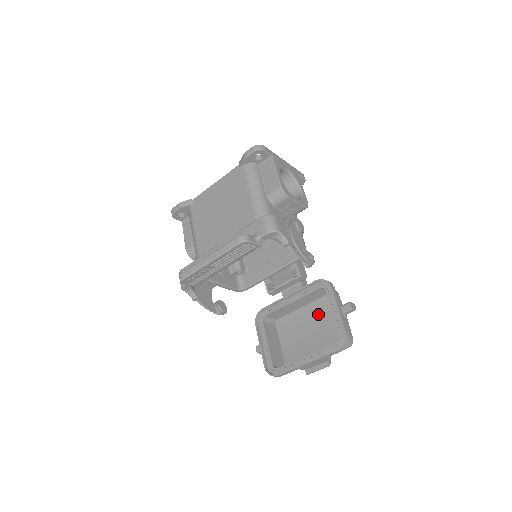
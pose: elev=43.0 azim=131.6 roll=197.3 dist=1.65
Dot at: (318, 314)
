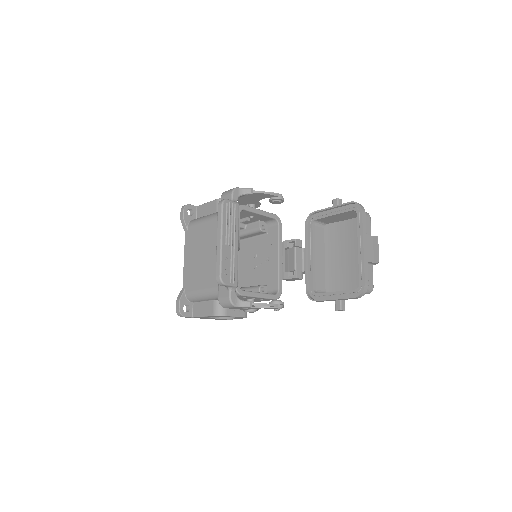
Dot at: (336, 245)
